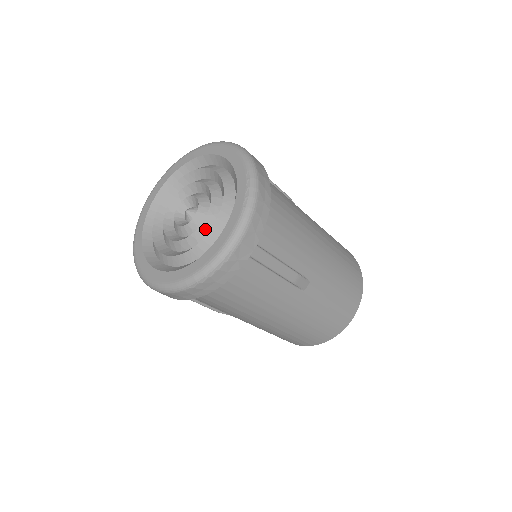
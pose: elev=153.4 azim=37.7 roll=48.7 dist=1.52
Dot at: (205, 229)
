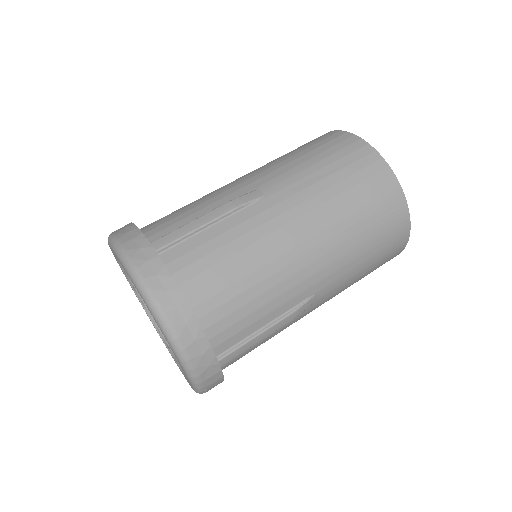
Dot at: occluded
